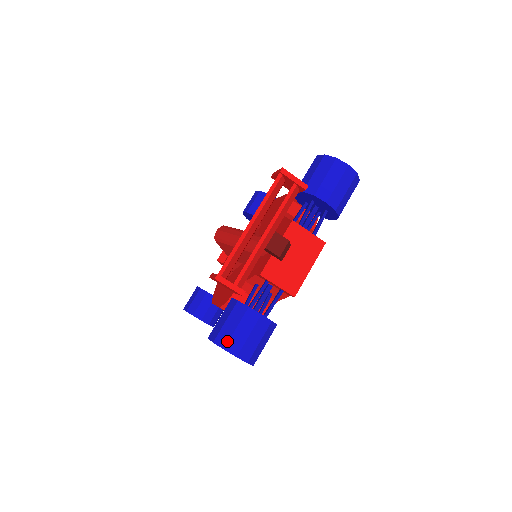
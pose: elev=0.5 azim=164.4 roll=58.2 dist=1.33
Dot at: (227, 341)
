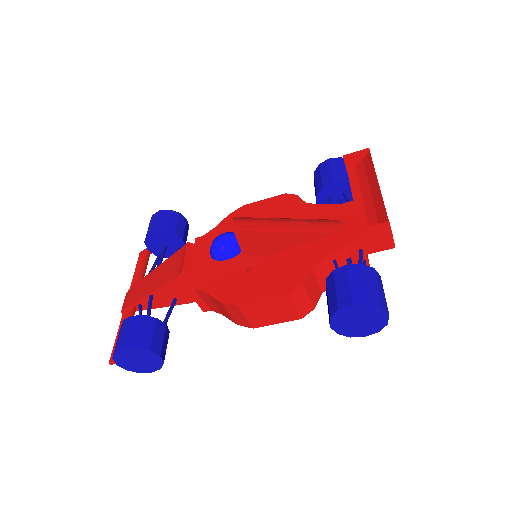
Dot at: (380, 299)
